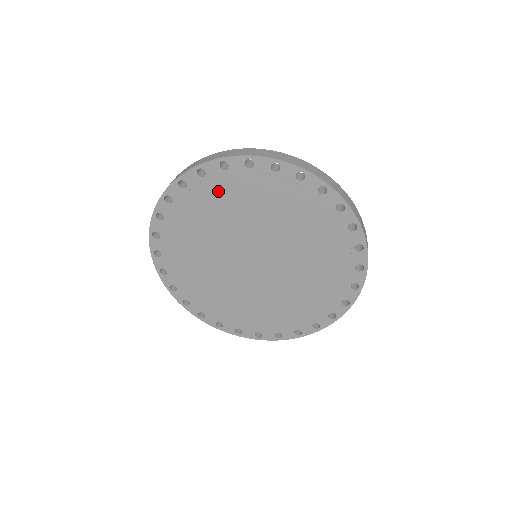
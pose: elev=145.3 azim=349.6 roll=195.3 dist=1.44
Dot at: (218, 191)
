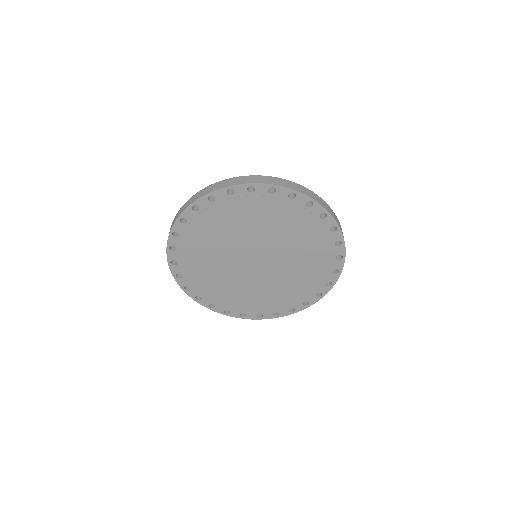
Dot at: (212, 218)
